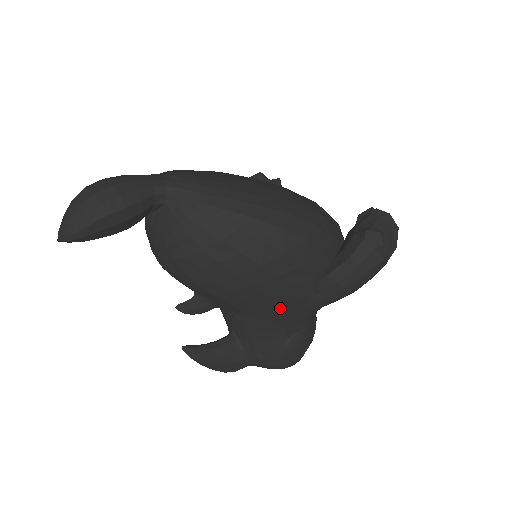
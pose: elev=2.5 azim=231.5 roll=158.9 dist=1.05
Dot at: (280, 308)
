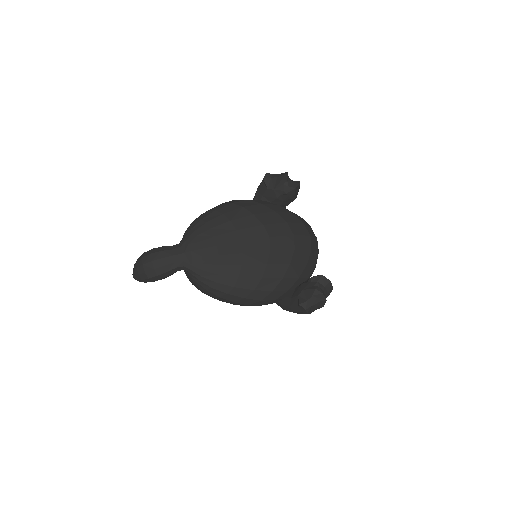
Dot at: occluded
